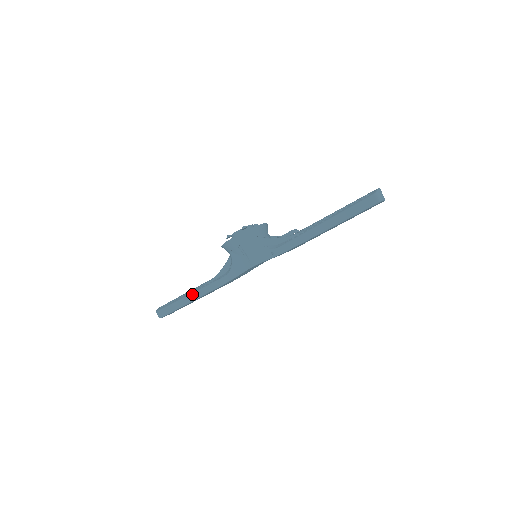
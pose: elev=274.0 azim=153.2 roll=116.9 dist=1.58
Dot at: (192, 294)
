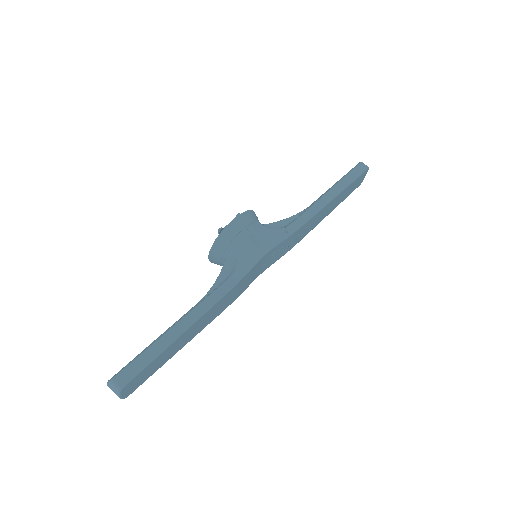
Dot at: (182, 320)
